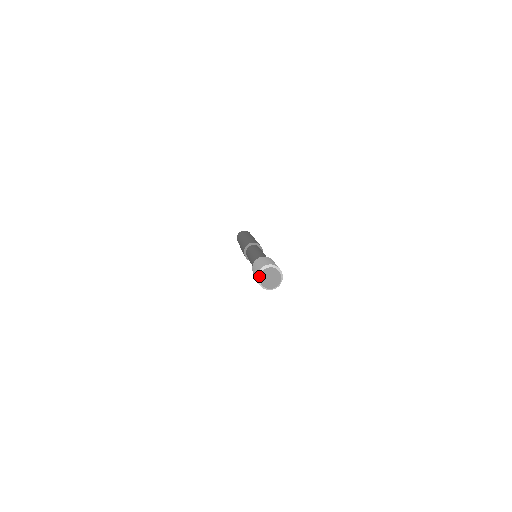
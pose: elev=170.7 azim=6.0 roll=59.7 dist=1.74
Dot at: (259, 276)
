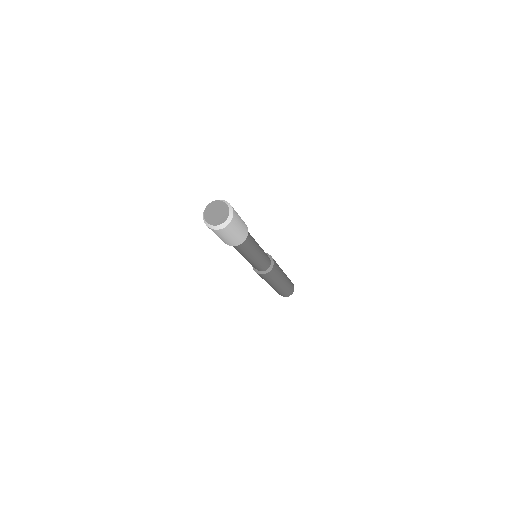
Dot at: occluded
